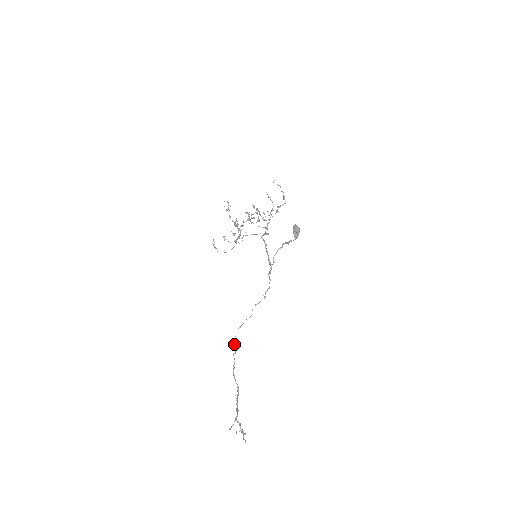
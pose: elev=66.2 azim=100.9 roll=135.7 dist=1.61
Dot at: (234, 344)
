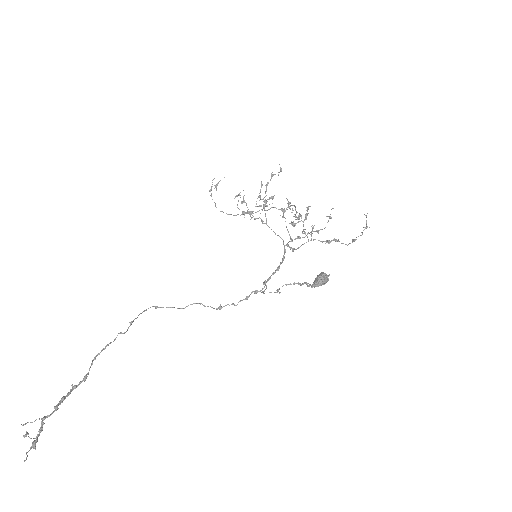
Dot at: (133, 321)
